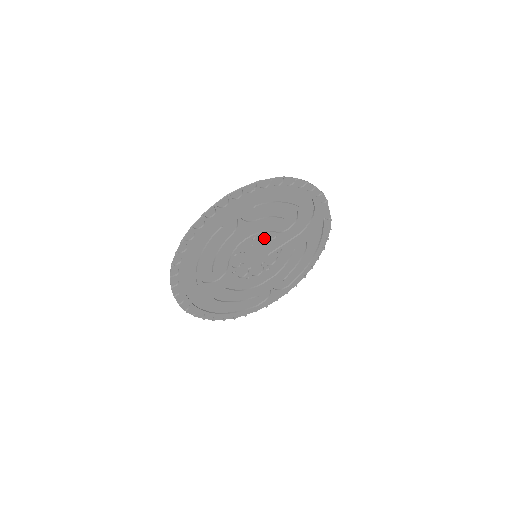
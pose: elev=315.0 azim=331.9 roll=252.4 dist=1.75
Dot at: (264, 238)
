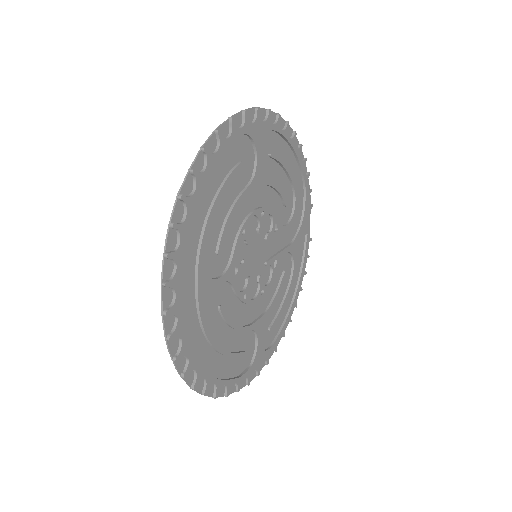
Dot at: (266, 225)
